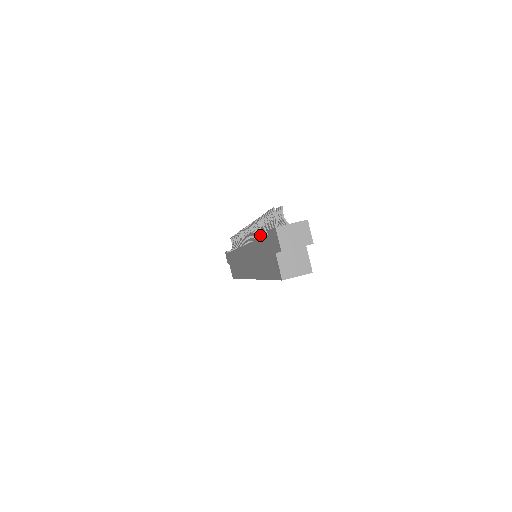
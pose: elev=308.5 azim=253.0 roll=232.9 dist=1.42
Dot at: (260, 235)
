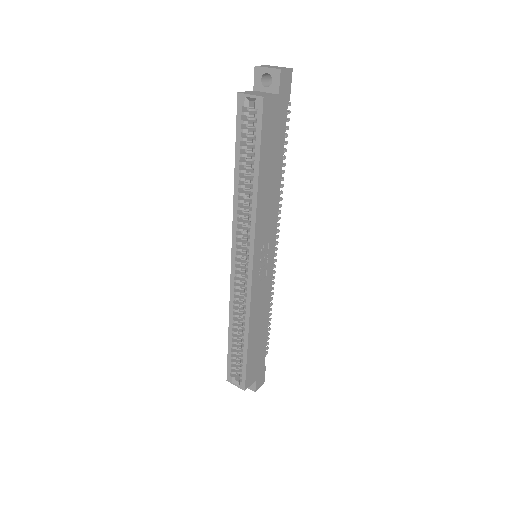
Dot at: occluded
